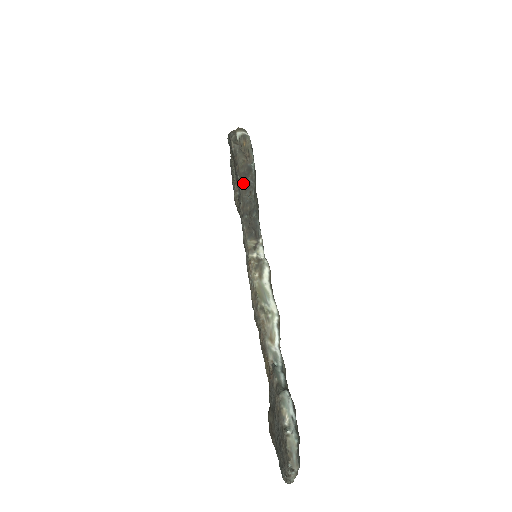
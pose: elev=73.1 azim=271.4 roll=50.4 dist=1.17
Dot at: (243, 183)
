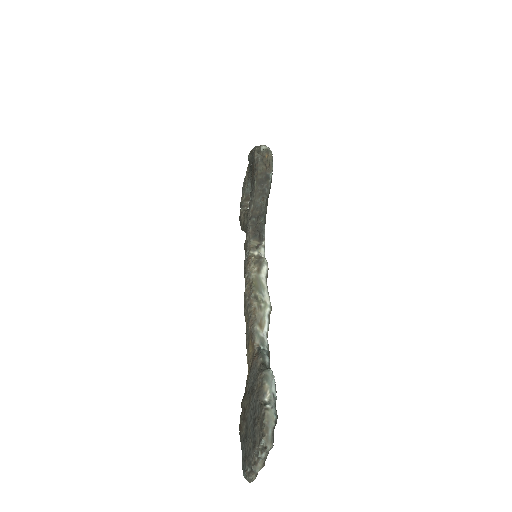
Dot at: (258, 188)
